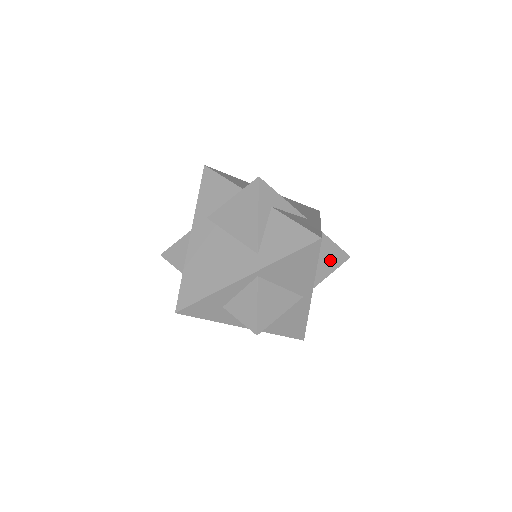
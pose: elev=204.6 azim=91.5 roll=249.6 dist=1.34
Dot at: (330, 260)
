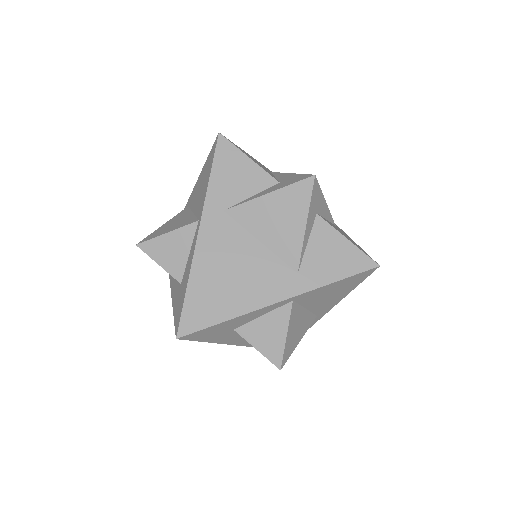
Dot at: occluded
